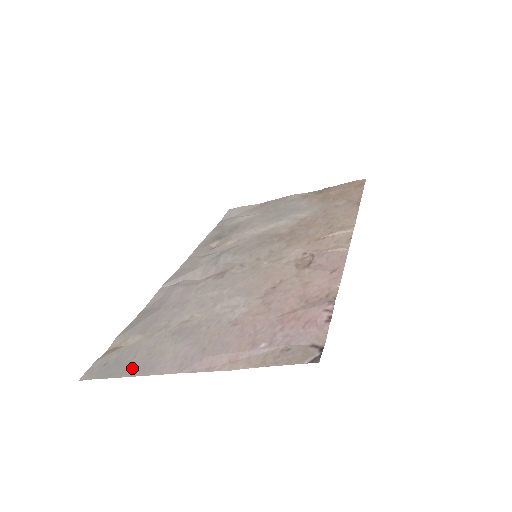
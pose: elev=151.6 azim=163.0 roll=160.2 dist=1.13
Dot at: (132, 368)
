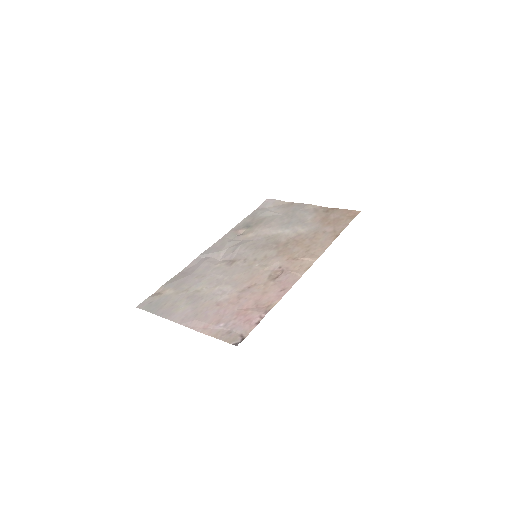
Dot at: (162, 311)
